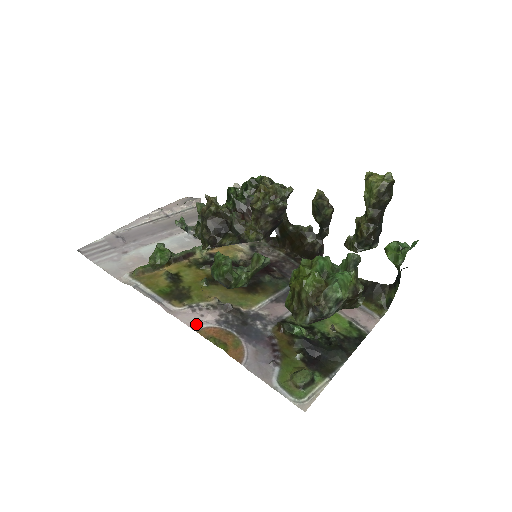
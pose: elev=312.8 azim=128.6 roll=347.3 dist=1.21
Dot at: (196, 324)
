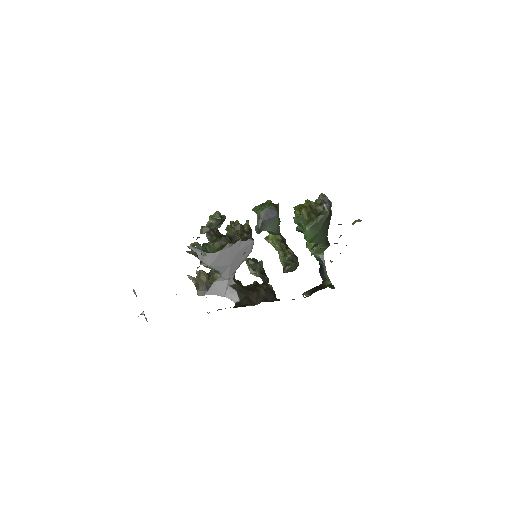
Dot at: occluded
